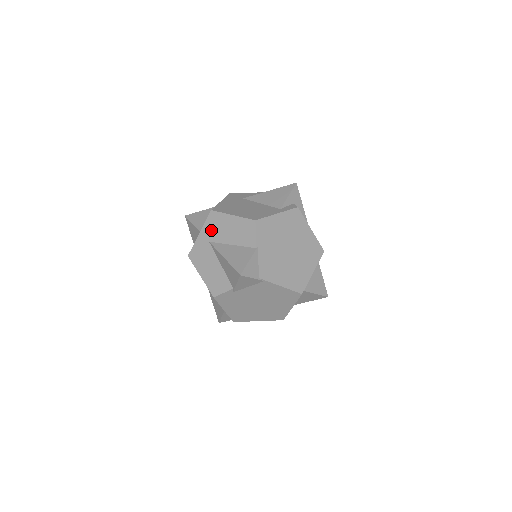
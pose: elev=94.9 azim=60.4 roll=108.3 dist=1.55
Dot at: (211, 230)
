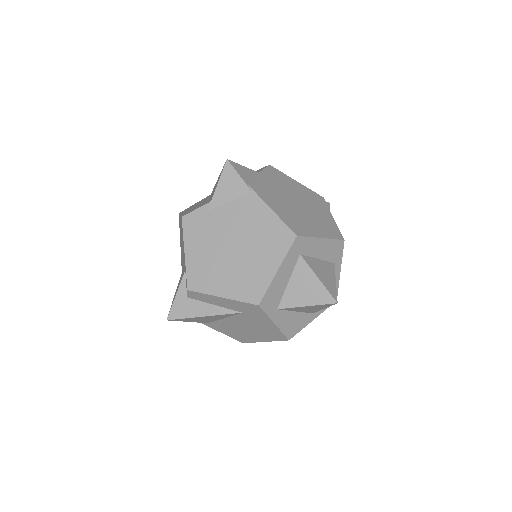
Dot at: occluded
